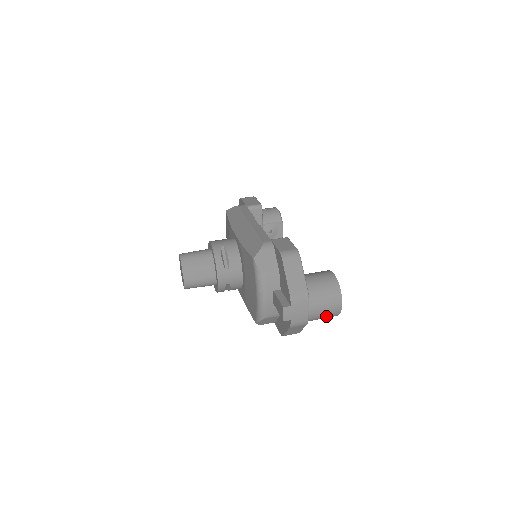
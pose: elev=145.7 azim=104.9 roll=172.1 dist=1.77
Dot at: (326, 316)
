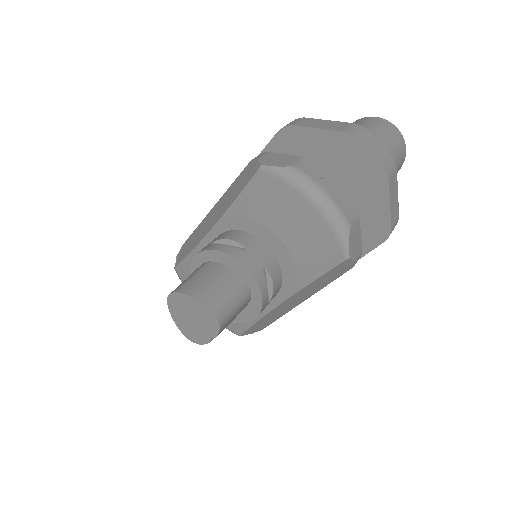
Dot at: (399, 152)
